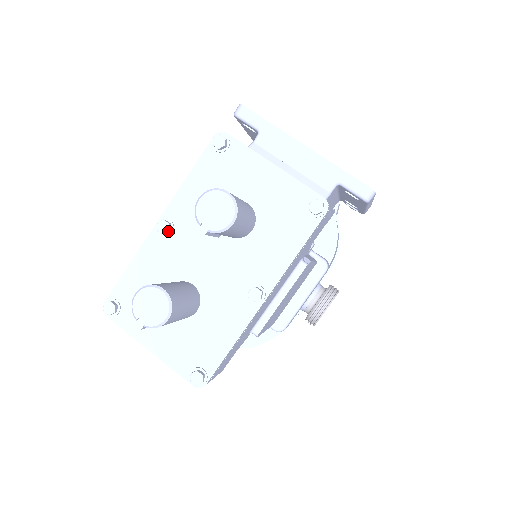
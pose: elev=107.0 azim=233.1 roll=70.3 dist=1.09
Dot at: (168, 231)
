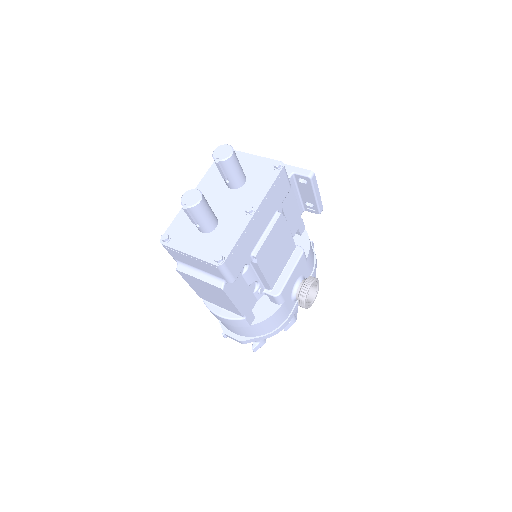
Dot at: occluded
